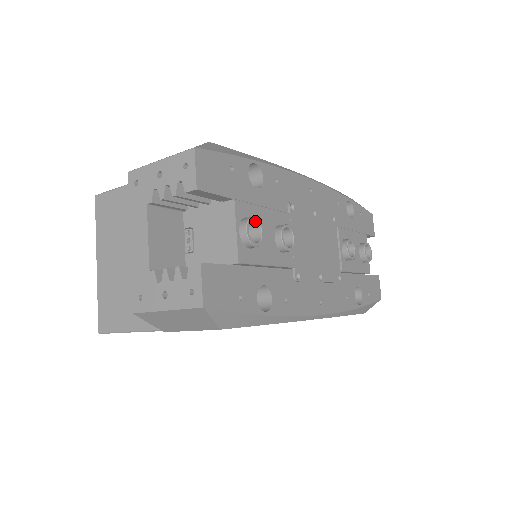
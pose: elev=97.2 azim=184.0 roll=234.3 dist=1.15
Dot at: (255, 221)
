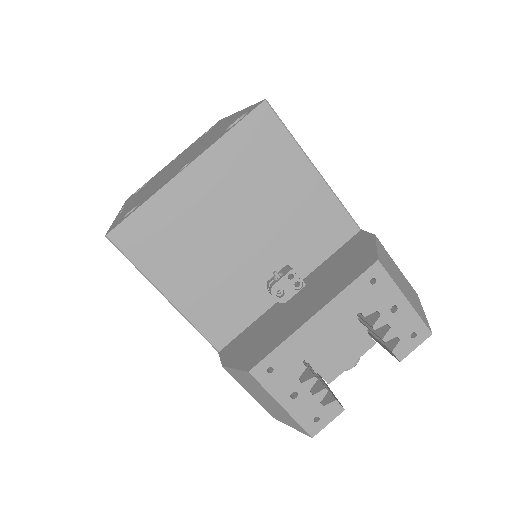
Dot at: occluded
